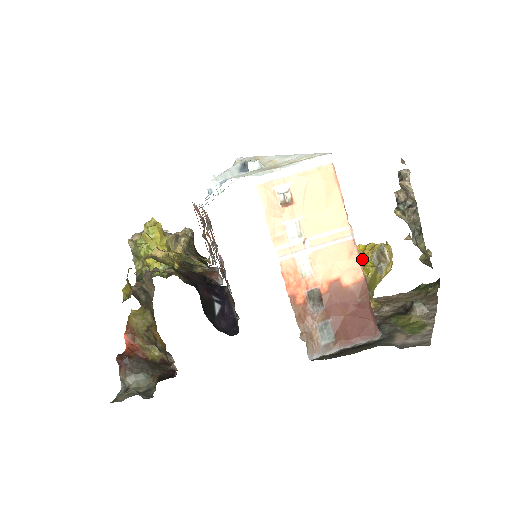
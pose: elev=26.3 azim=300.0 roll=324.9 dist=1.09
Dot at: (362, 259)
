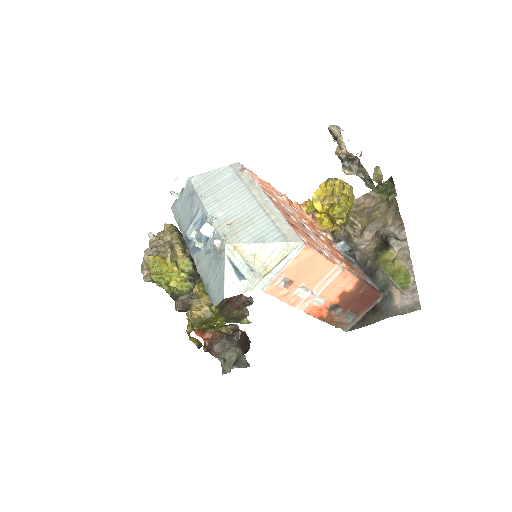
Dot at: (331, 206)
